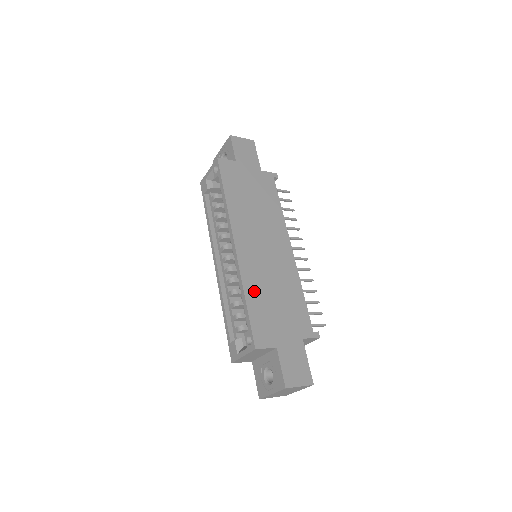
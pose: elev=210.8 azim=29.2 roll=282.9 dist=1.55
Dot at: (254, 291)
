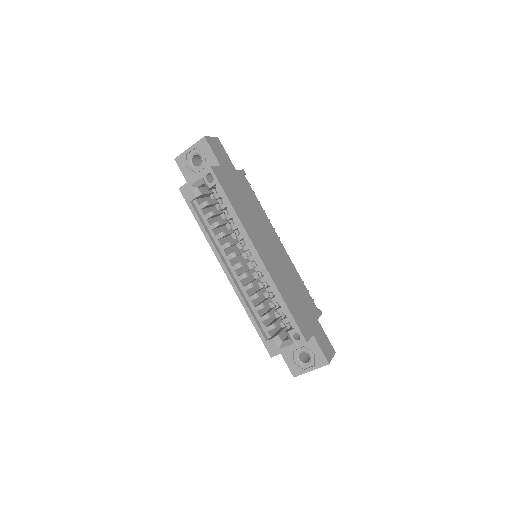
Dot at: (285, 293)
